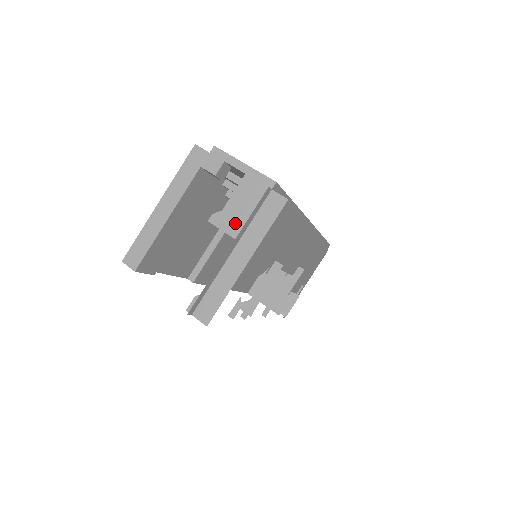
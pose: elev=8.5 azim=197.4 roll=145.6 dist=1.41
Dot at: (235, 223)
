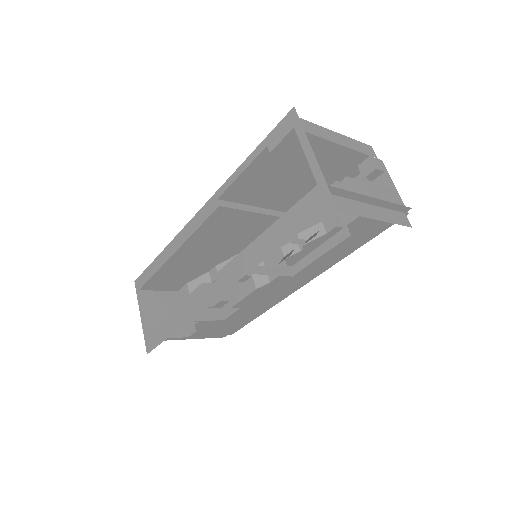
Dot at: (377, 197)
